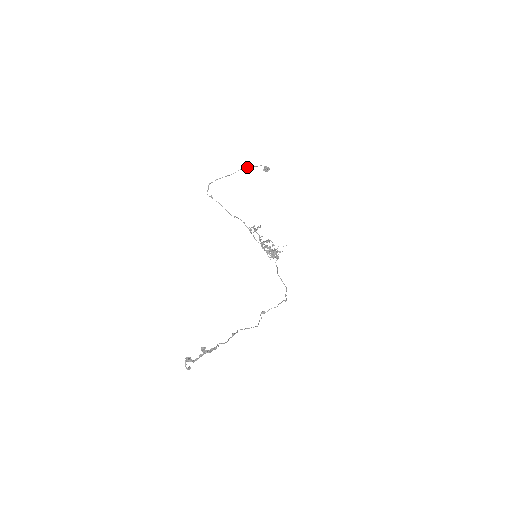
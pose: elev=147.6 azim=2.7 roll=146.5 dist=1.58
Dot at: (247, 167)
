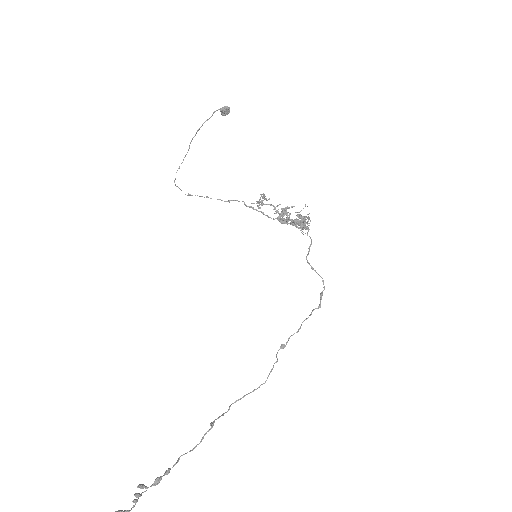
Dot at: (197, 130)
